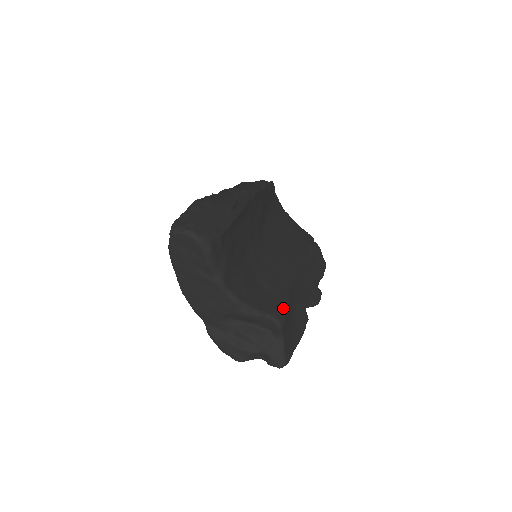
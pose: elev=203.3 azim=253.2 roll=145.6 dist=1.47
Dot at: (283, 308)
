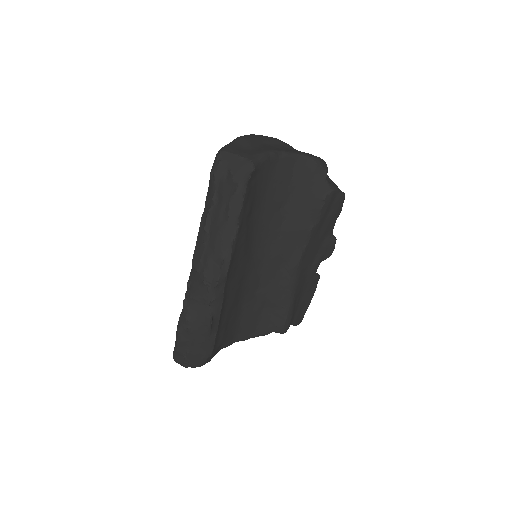
Dot at: (286, 320)
